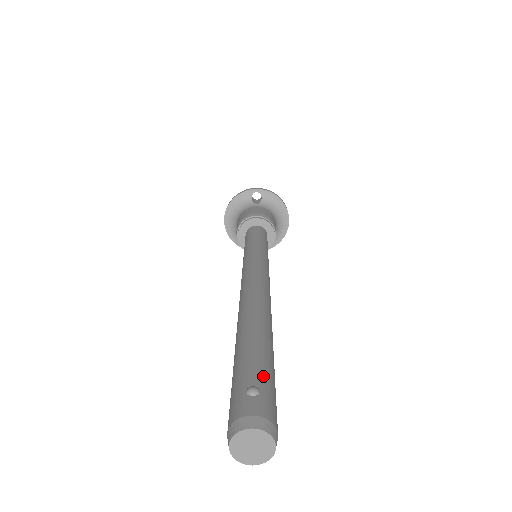
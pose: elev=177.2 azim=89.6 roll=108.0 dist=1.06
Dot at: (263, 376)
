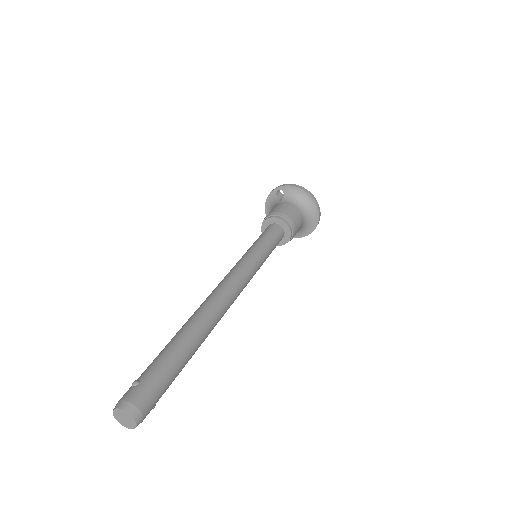
Dot at: (150, 371)
